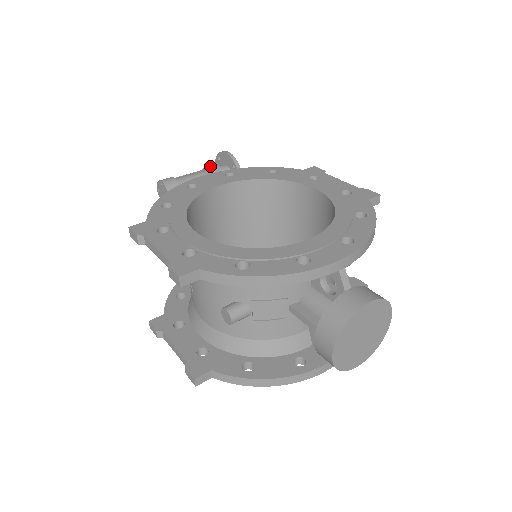
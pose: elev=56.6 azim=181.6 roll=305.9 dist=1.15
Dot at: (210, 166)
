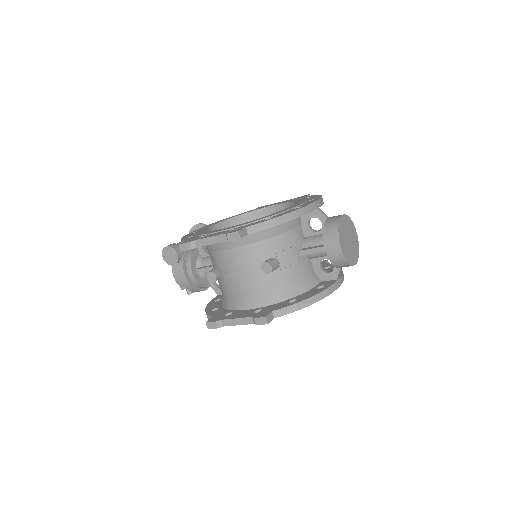
Dot at: occluded
